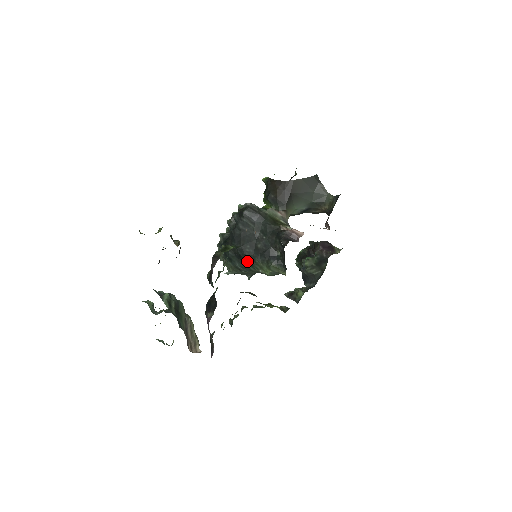
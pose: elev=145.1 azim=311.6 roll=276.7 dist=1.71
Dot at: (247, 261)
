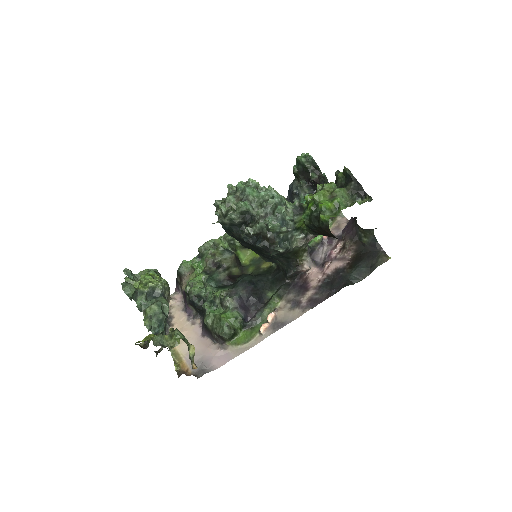
Dot at: occluded
